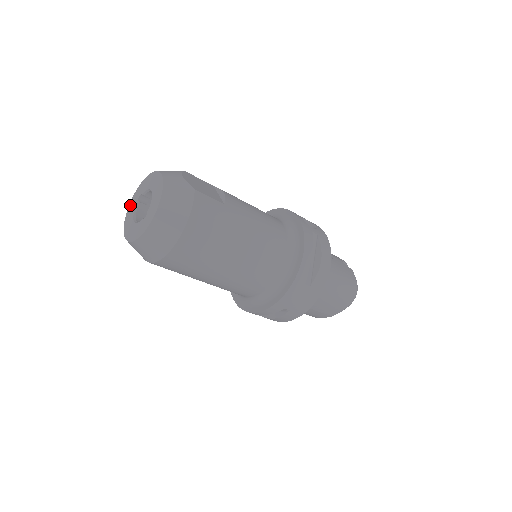
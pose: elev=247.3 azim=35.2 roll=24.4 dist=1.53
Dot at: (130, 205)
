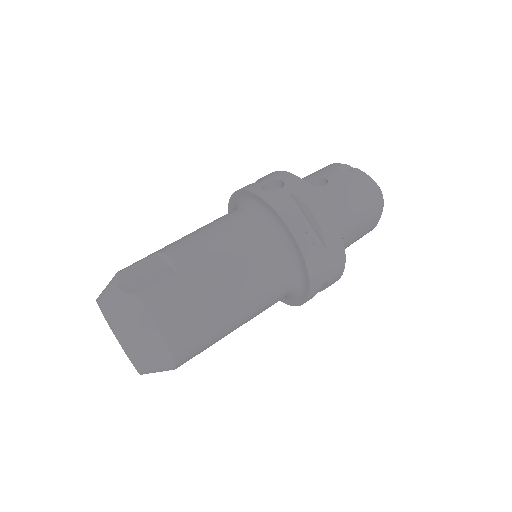
Dot at: occluded
